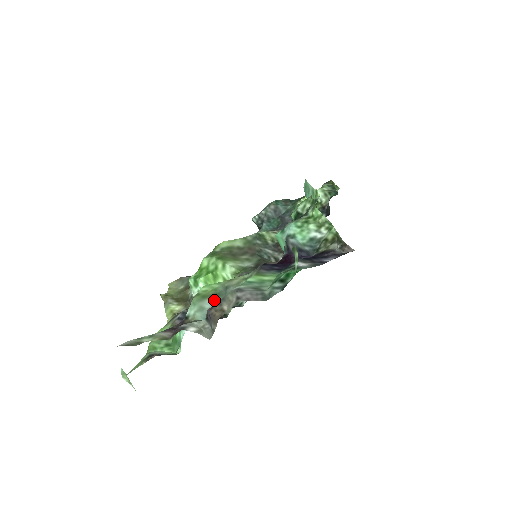
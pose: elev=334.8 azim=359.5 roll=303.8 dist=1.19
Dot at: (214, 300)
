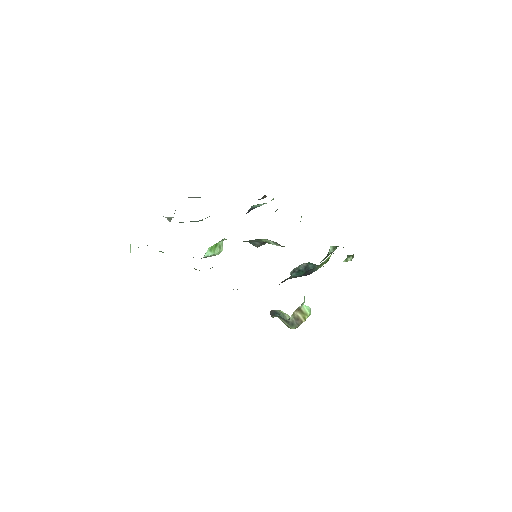
Dot at: (190, 221)
